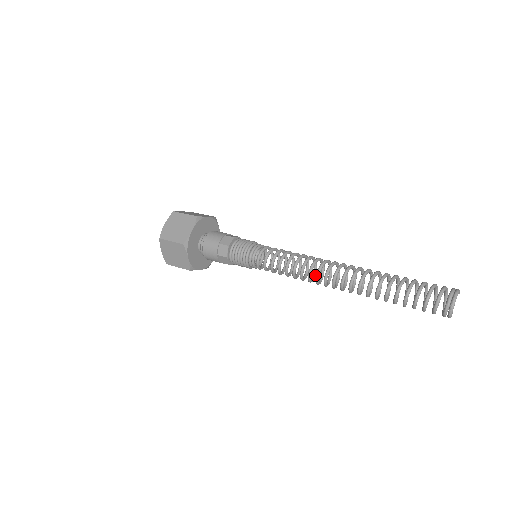
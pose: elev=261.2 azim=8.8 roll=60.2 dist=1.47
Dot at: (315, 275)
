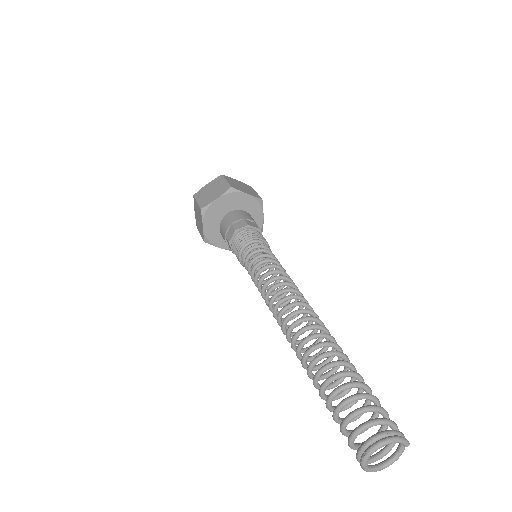
Dot at: (290, 310)
